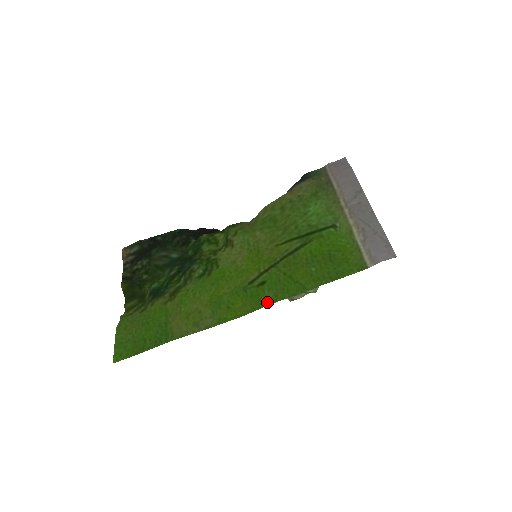
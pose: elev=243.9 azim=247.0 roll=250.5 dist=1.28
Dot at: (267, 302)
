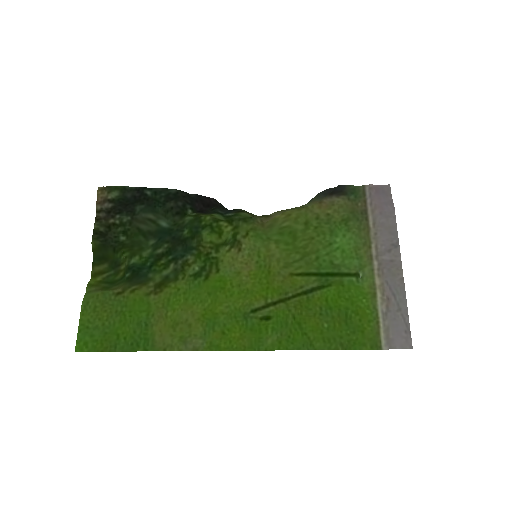
Dot at: (268, 346)
